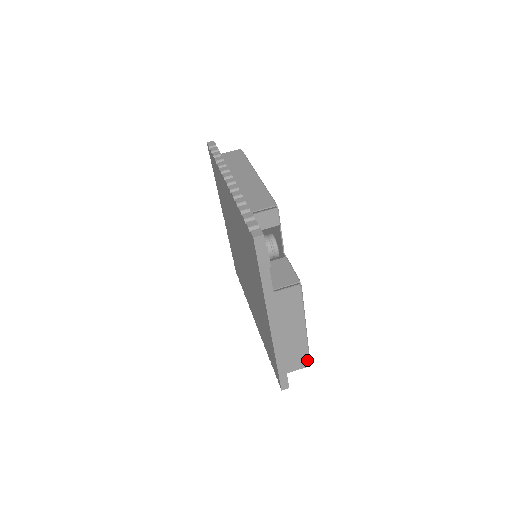
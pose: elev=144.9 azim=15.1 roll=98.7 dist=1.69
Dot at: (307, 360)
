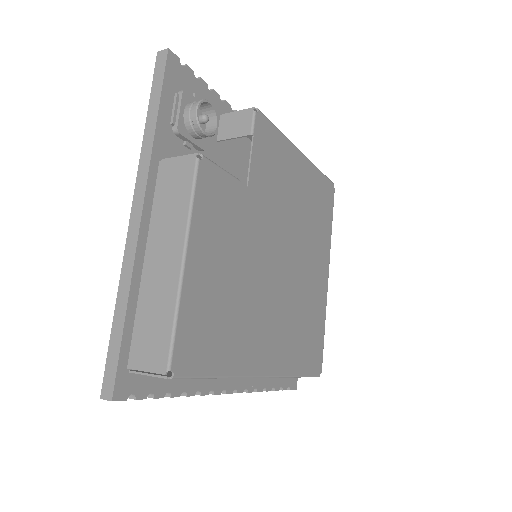
Dot at: (166, 353)
